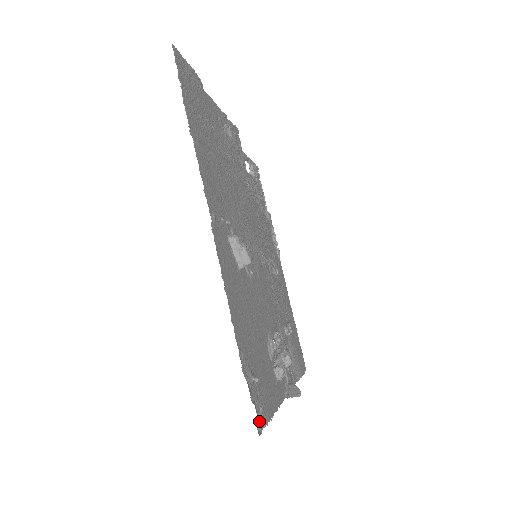
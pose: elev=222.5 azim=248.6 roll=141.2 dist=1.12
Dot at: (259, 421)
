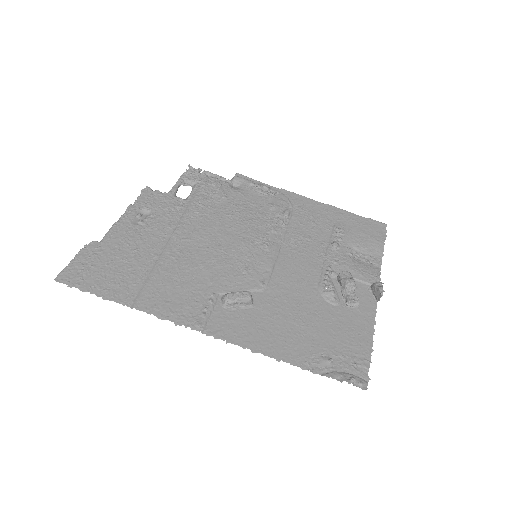
Dot at: (360, 376)
